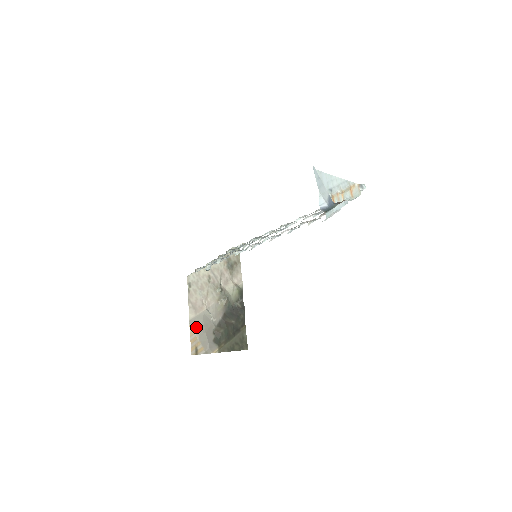
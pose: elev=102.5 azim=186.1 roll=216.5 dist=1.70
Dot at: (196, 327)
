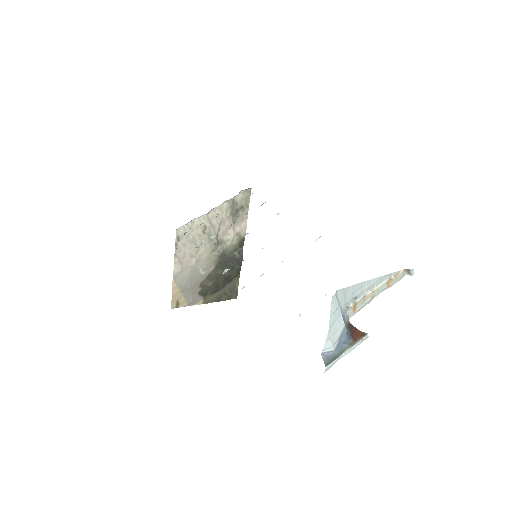
Dot at: (180, 282)
